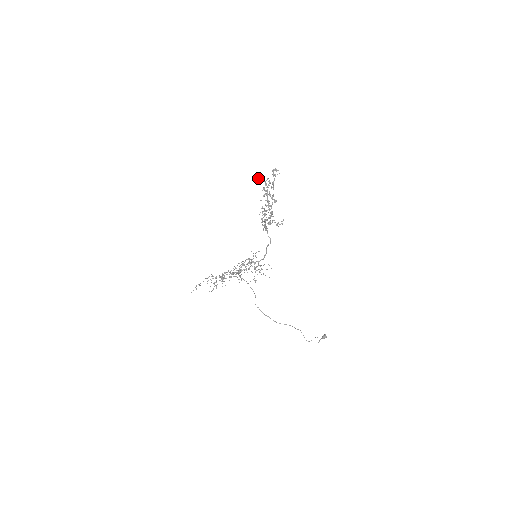
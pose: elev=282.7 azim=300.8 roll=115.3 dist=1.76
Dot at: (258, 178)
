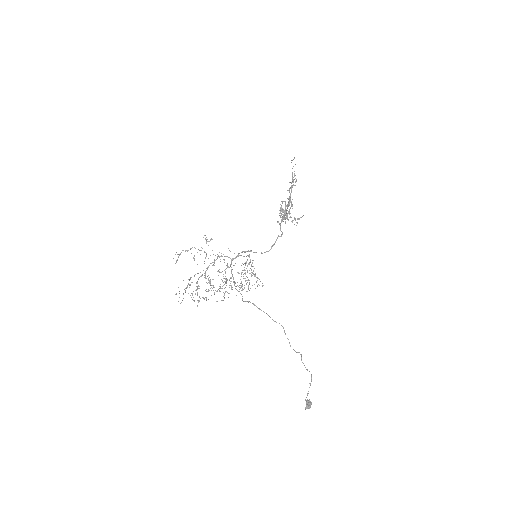
Dot at: occluded
